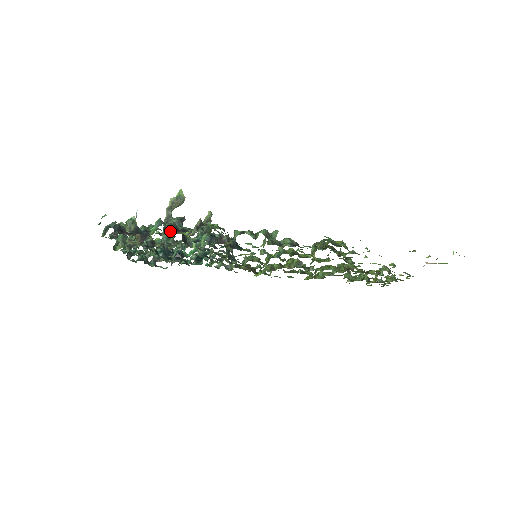
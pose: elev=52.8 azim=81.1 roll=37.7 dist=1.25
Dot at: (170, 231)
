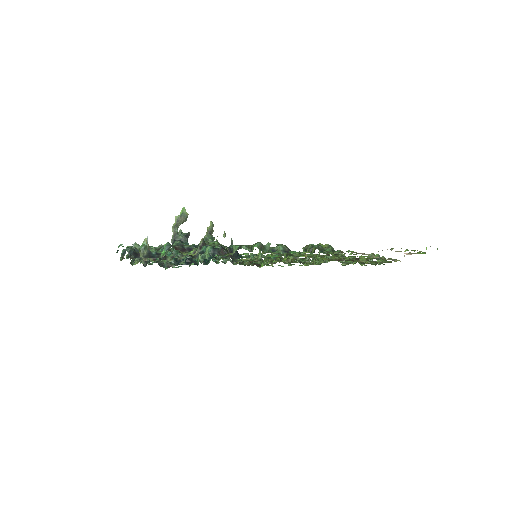
Dot at: occluded
